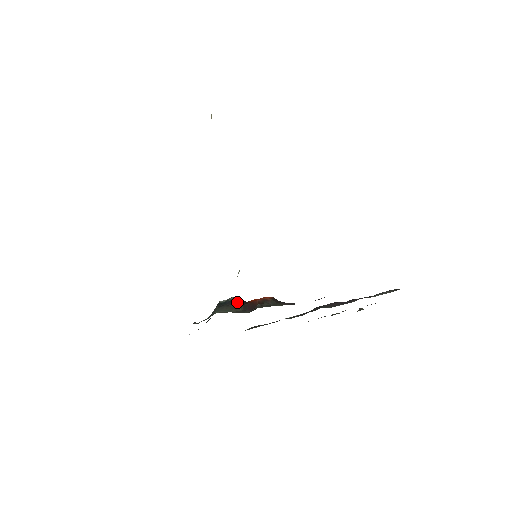
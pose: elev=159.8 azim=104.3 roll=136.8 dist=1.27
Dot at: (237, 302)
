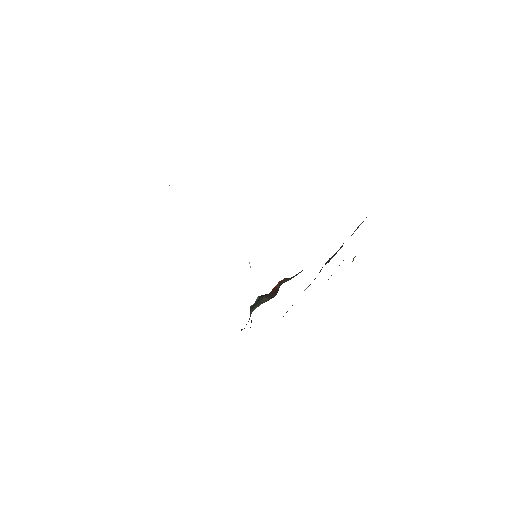
Dot at: (263, 297)
